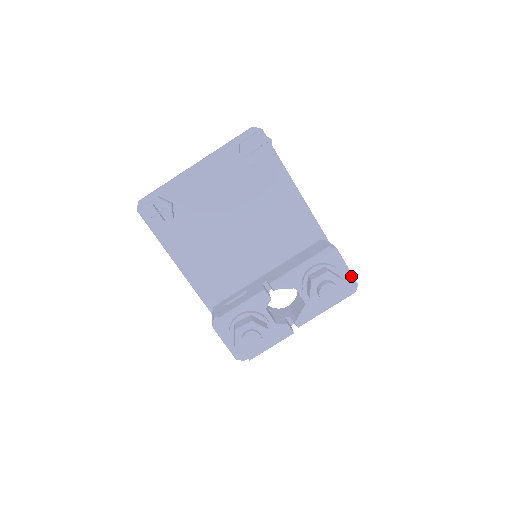
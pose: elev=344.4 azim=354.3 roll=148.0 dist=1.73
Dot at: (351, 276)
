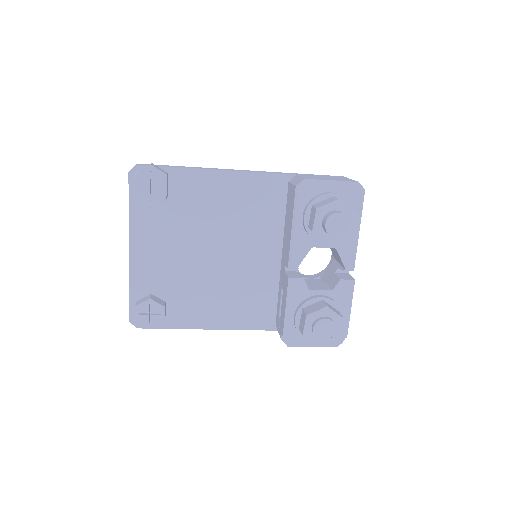
Dot at: (344, 183)
